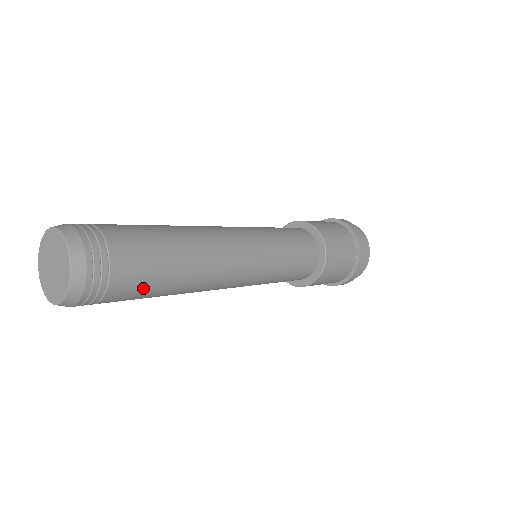
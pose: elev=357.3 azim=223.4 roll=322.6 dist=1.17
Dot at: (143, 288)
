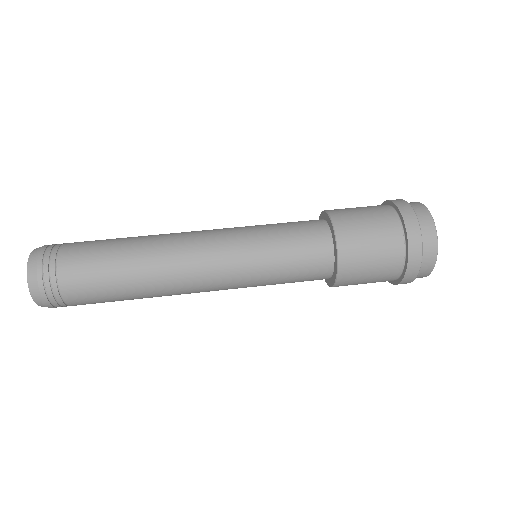
Dot at: (102, 302)
